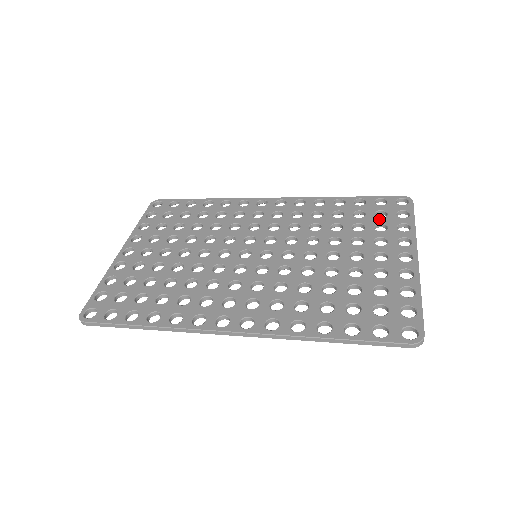
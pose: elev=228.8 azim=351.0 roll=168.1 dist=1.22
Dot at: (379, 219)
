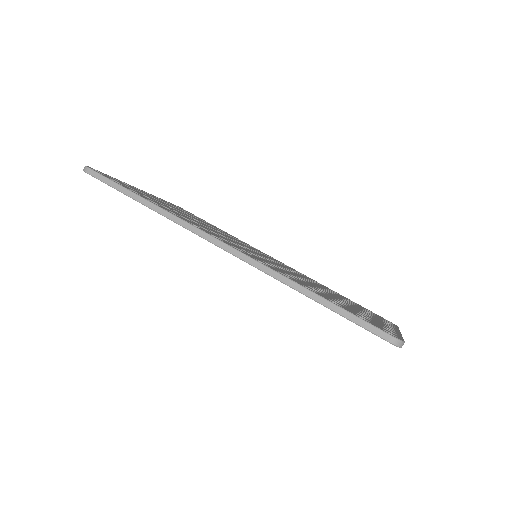
Dot at: (368, 311)
